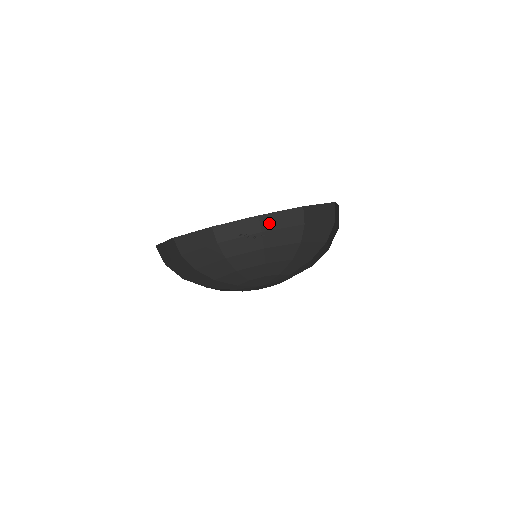
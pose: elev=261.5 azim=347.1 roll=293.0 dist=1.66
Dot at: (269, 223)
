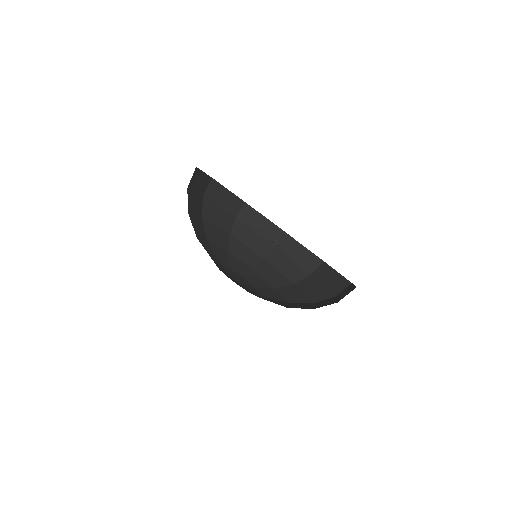
Dot at: (287, 246)
